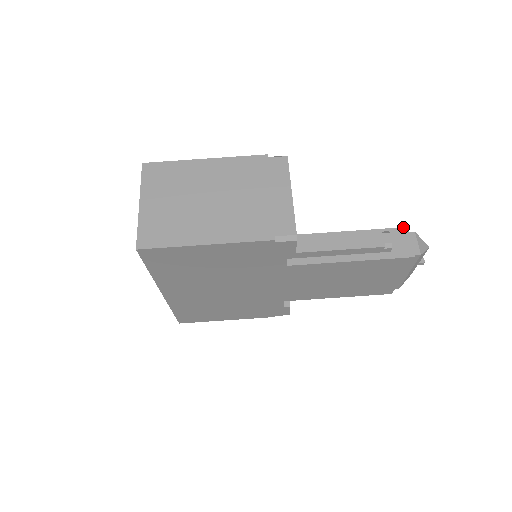
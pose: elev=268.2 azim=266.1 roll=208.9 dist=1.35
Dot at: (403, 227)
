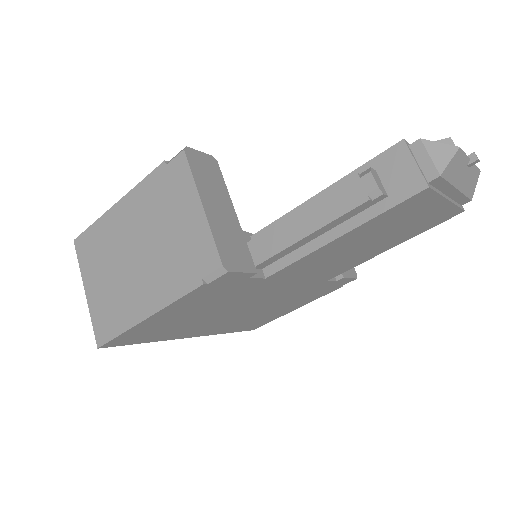
Dot at: (396, 143)
